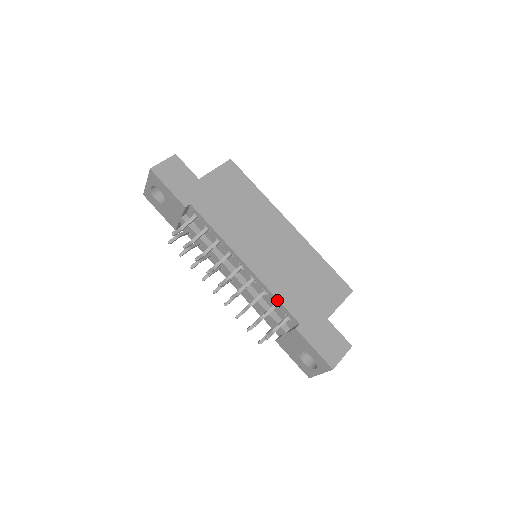
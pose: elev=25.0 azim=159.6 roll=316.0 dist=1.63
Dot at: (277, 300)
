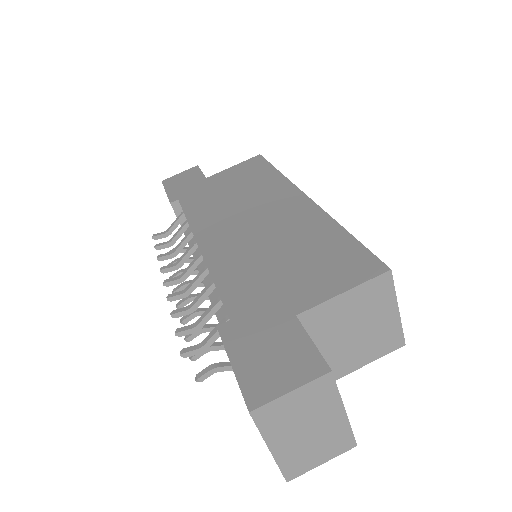
Dot at: (216, 287)
